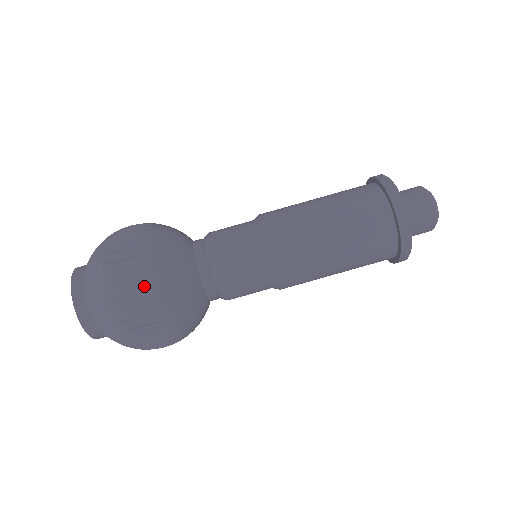
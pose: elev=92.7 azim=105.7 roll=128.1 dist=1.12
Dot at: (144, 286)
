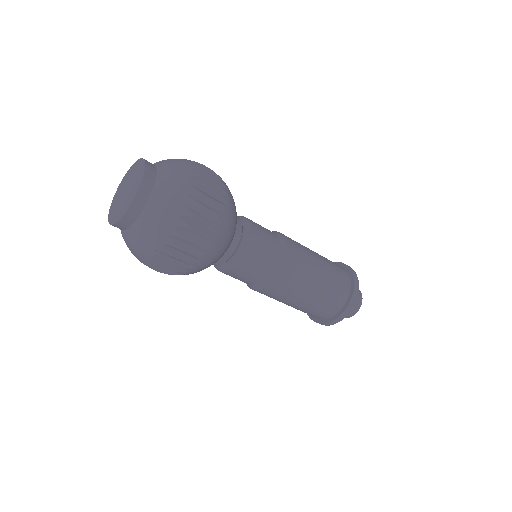
Dot at: (187, 263)
